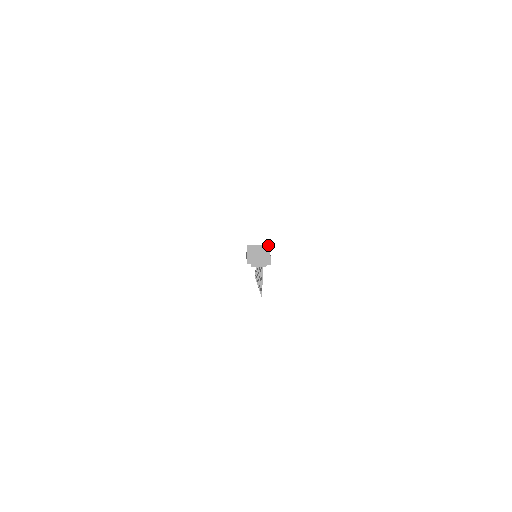
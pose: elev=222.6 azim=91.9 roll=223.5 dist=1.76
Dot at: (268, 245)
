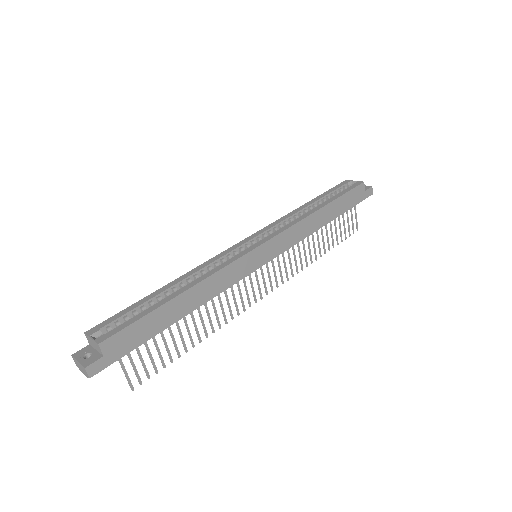
Dot at: (97, 343)
